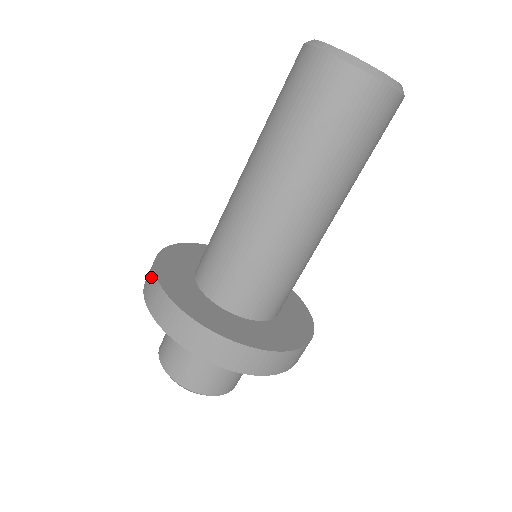
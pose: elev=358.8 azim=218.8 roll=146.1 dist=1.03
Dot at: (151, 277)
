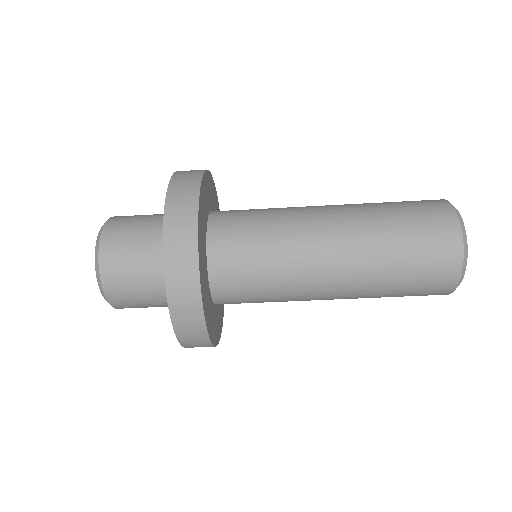
Dot at: (194, 310)
